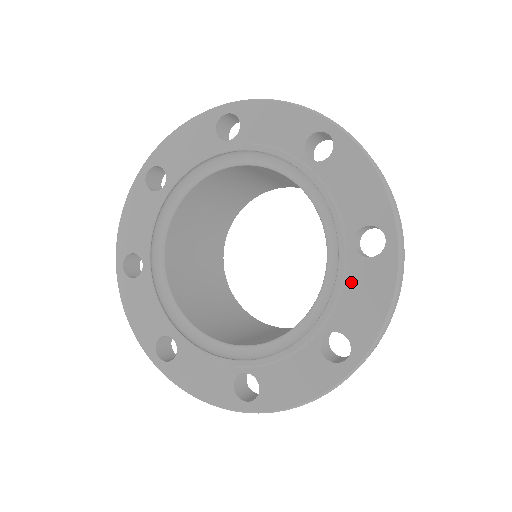
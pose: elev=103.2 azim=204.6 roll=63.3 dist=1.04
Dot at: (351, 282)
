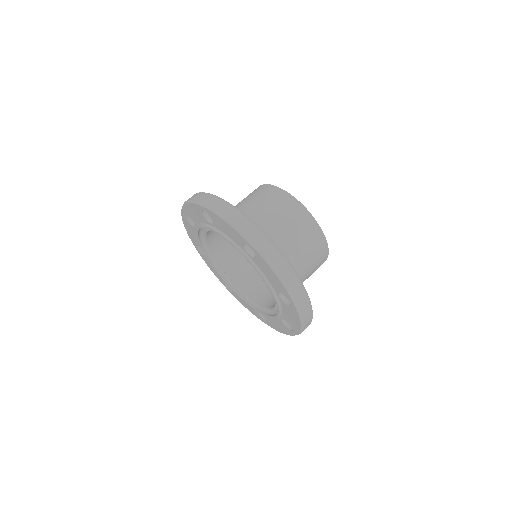
Dot at: (284, 309)
